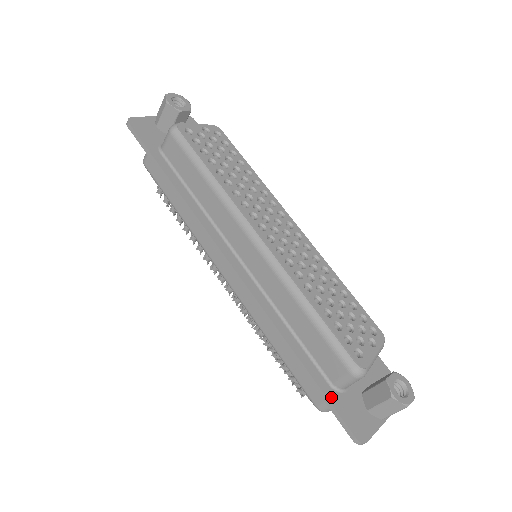
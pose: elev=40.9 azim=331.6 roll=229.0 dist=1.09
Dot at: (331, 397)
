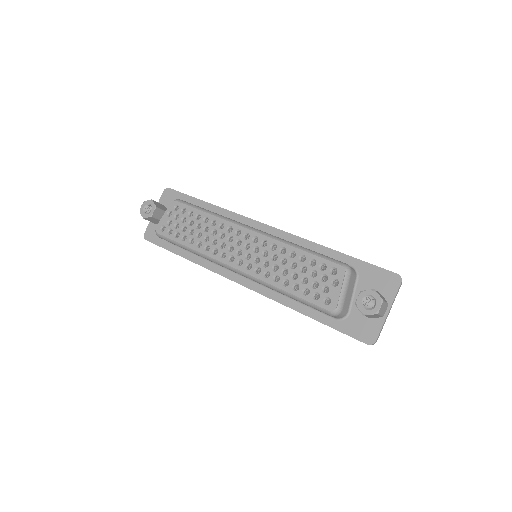
Dot at: (339, 327)
